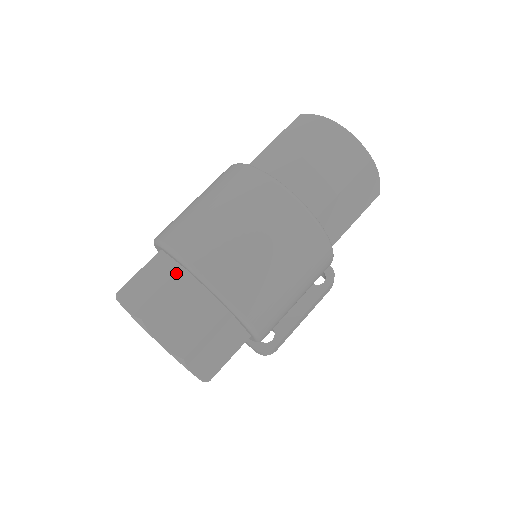
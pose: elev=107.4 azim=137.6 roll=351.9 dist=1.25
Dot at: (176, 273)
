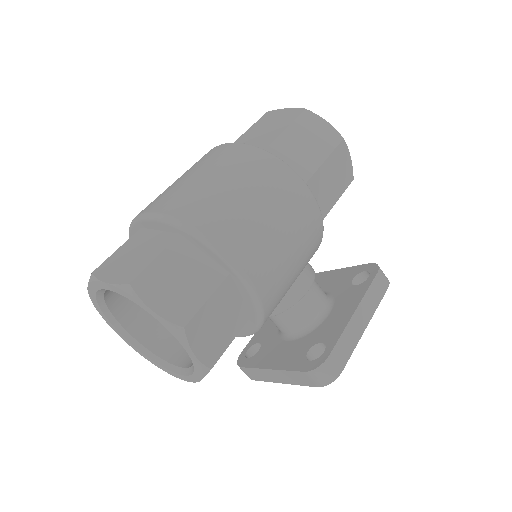
Dot at: occluded
